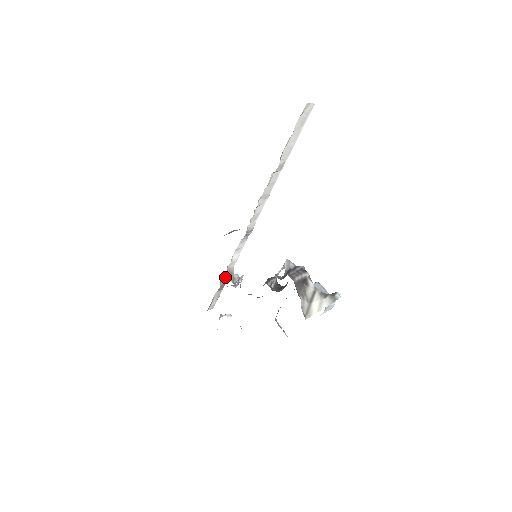
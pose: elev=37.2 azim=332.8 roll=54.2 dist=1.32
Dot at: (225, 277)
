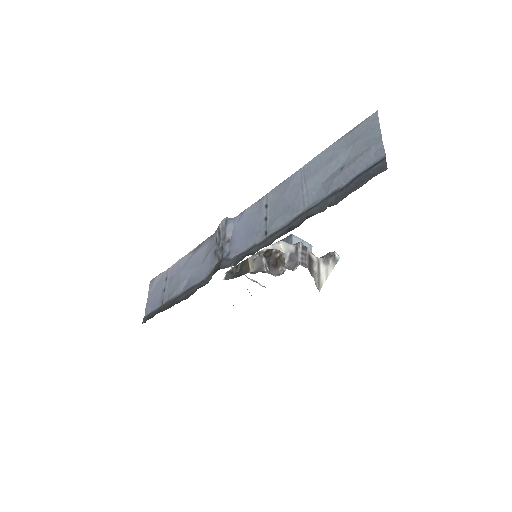
Dot at: occluded
